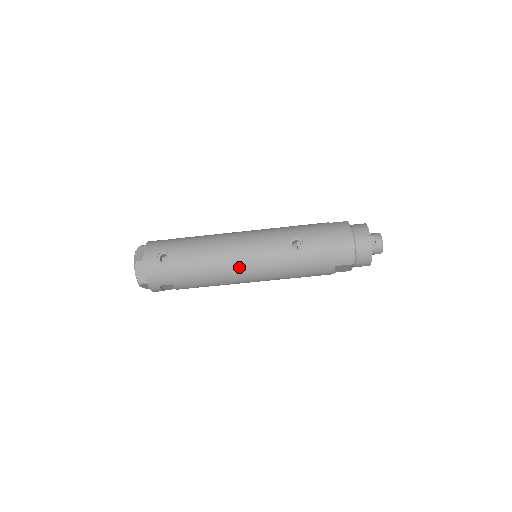
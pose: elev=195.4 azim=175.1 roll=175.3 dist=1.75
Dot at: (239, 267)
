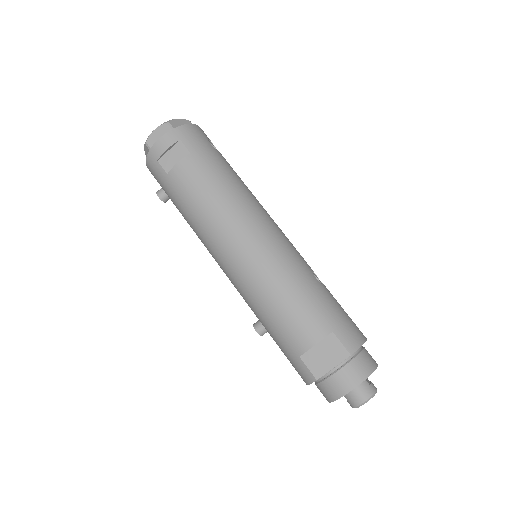
Dot at: (260, 218)
